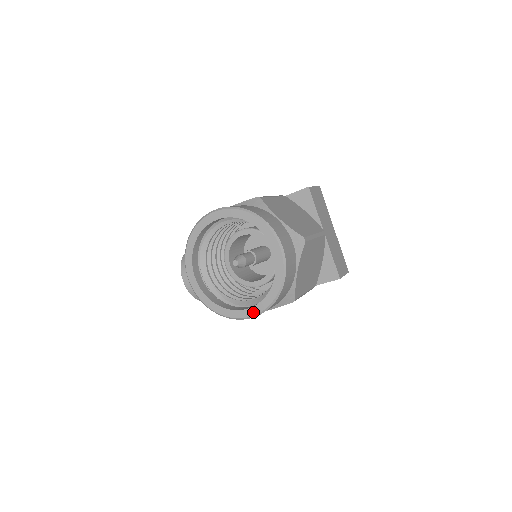
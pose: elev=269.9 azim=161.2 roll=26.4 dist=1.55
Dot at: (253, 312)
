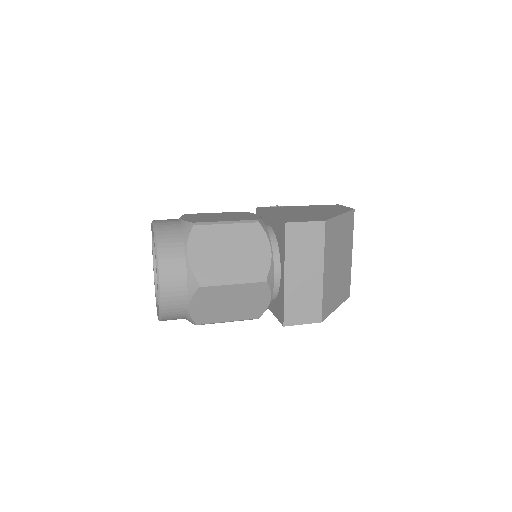
Dot at: occluded
